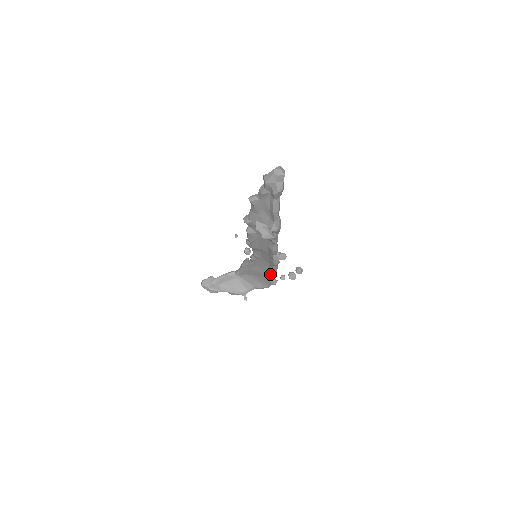
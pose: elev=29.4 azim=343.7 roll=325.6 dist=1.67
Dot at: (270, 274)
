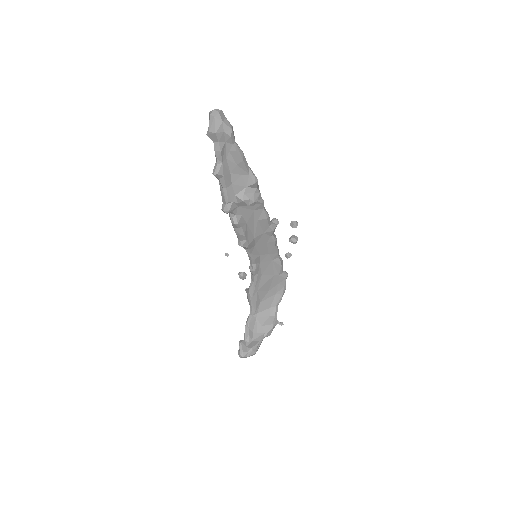
Dot at: (277, 266)
